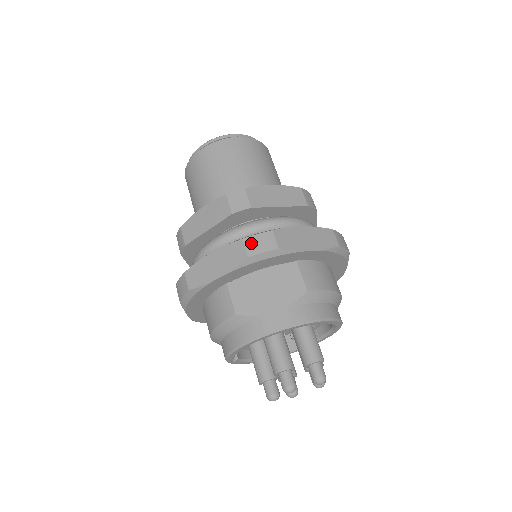
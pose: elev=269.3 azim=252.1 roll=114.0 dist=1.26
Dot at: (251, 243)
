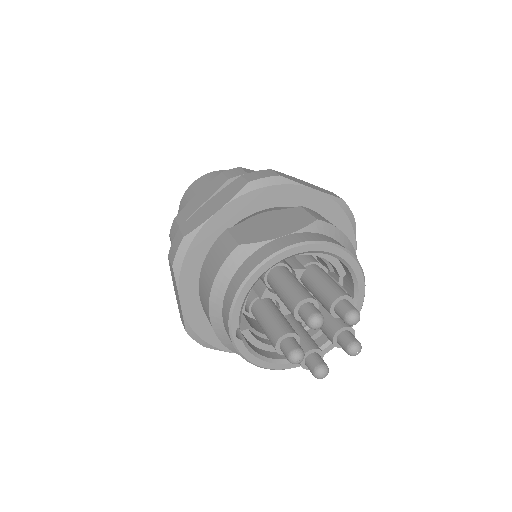
Dot at: (251, 175)
